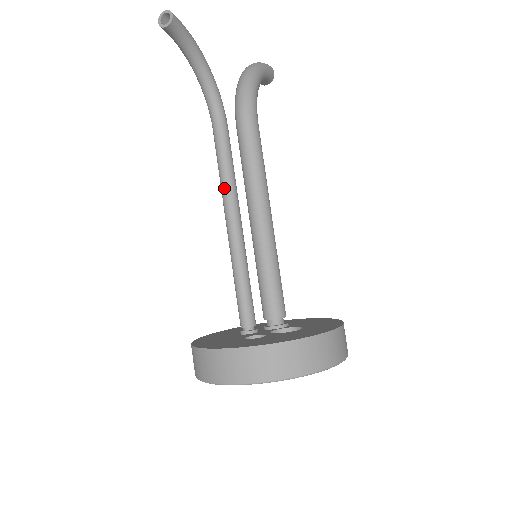
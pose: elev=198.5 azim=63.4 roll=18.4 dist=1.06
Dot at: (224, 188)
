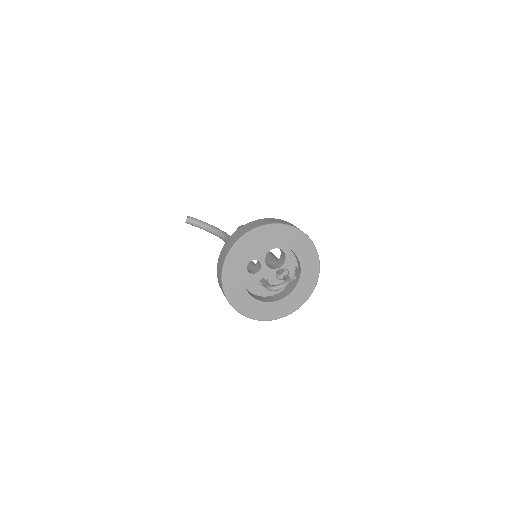
Dot at: occluded
